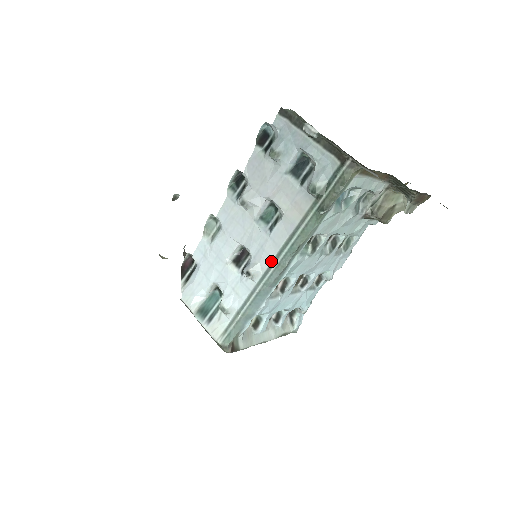
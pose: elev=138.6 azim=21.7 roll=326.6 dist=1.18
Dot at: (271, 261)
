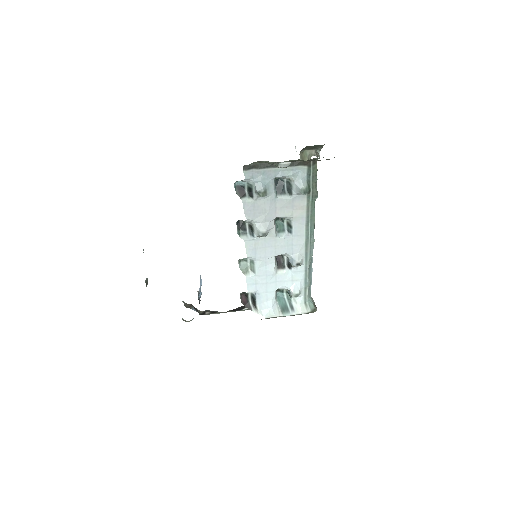
Dot at: (304, 246)
